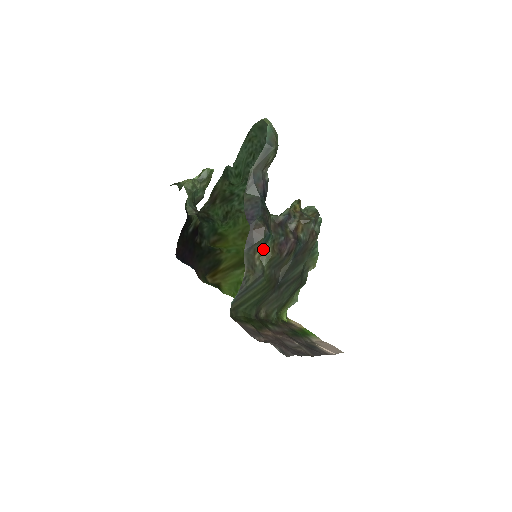
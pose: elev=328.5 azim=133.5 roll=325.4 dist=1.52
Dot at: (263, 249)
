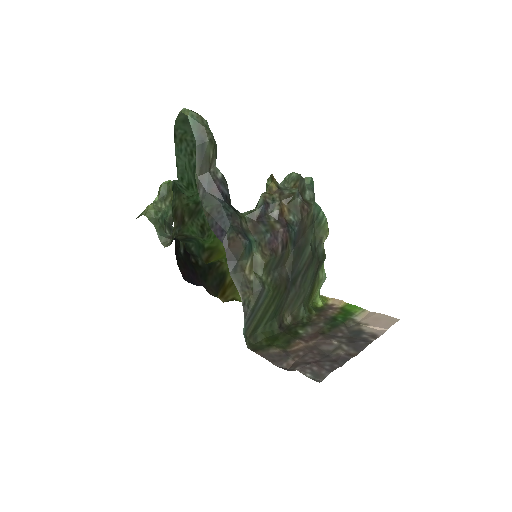
Dot at: (251, 260)
